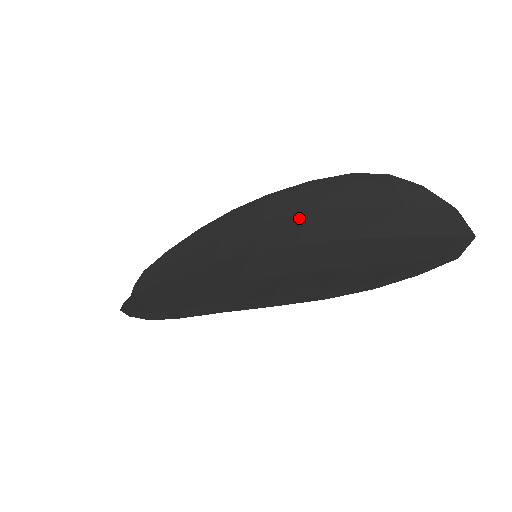
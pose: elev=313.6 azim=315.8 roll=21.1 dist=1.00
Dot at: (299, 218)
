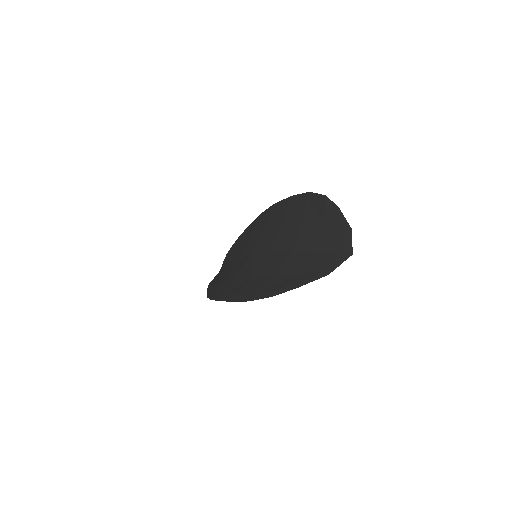
Dot at: (277, 229)
